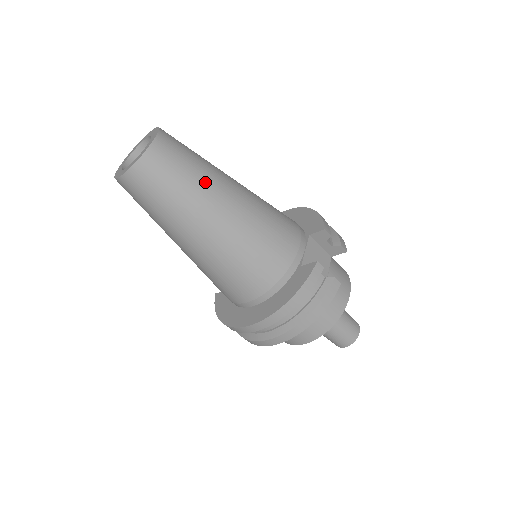
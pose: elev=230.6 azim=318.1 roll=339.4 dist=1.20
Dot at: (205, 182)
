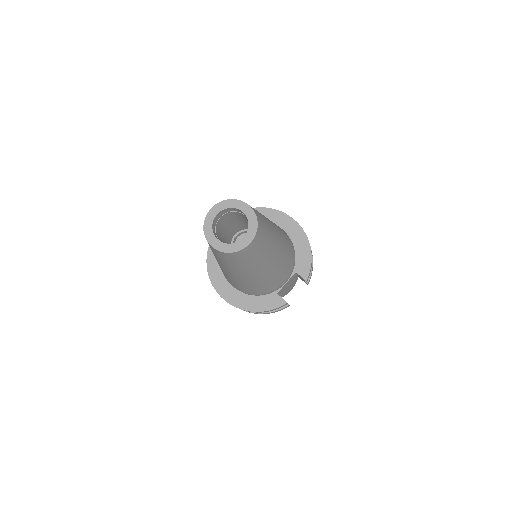
Dot at: (261, 262)
